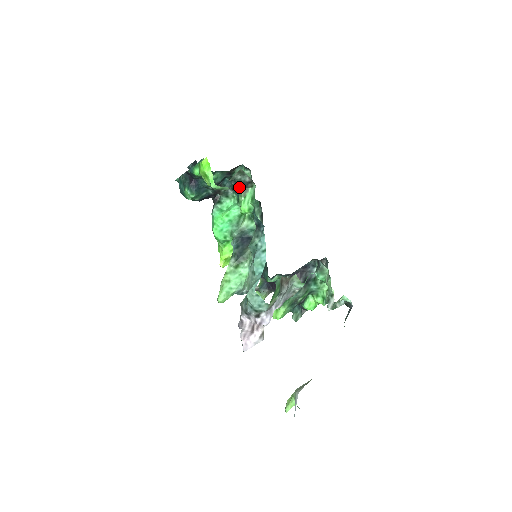
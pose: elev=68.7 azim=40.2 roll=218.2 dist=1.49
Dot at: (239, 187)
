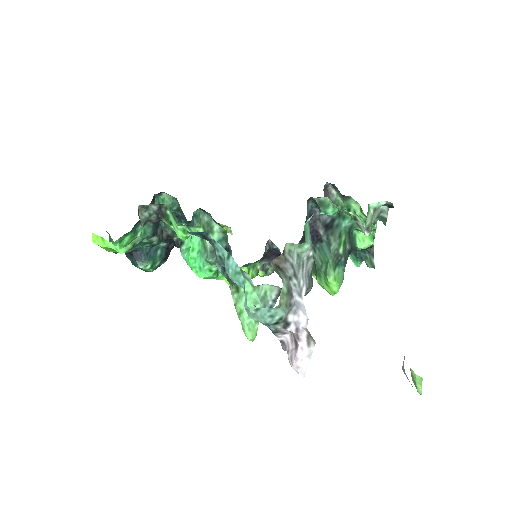
Dot at: occluded
